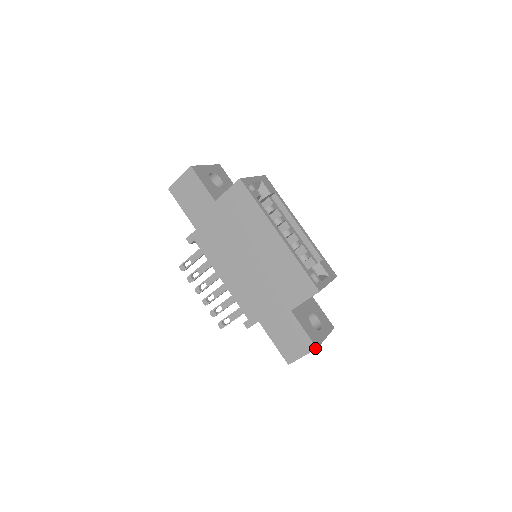
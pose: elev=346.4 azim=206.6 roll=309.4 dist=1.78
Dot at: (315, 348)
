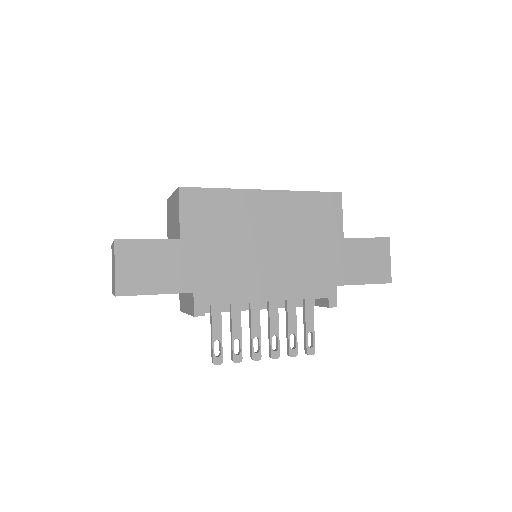
Dot at: (388, 239)
